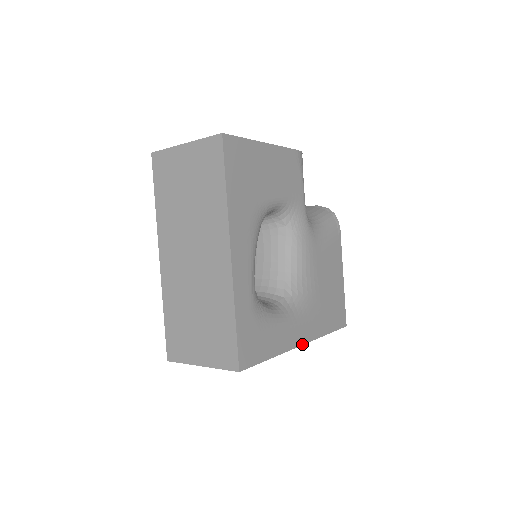
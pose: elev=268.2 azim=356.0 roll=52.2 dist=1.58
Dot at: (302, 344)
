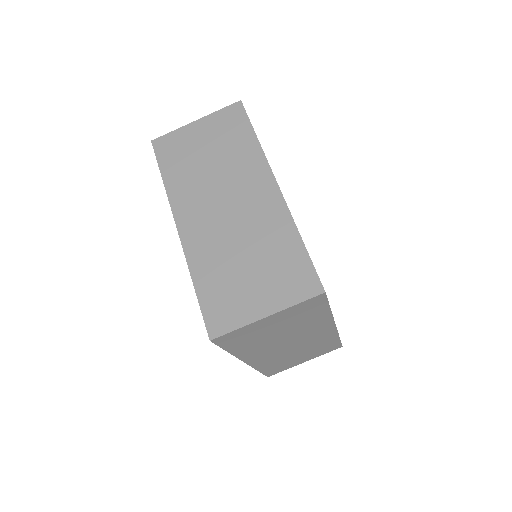
Dot at: (335, 325)
